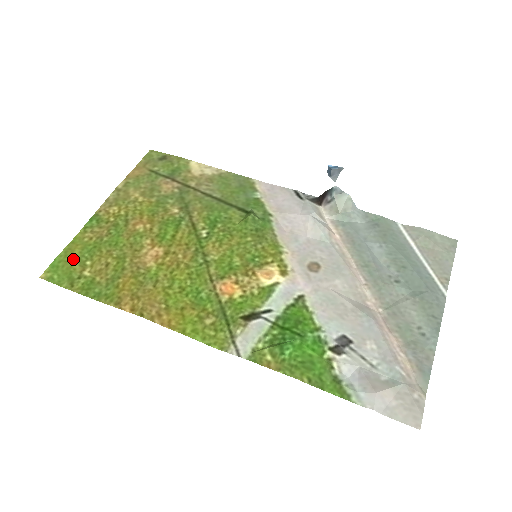
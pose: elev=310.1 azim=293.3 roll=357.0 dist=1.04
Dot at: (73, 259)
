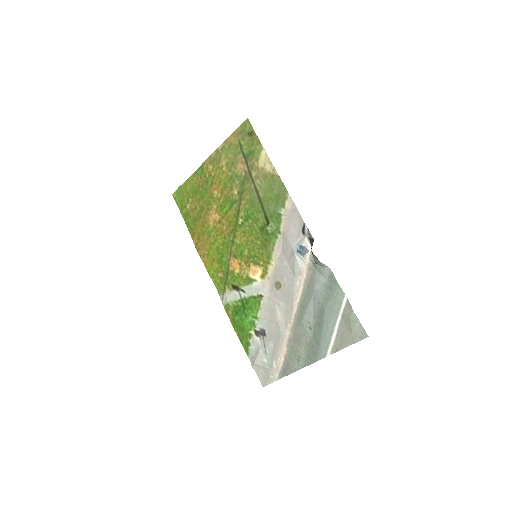
Dot at: (185, 193)
